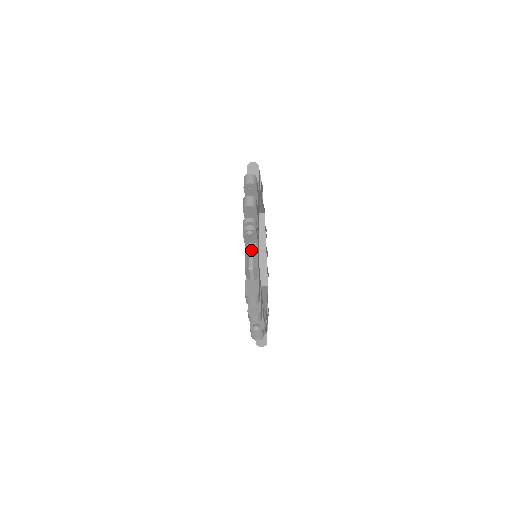
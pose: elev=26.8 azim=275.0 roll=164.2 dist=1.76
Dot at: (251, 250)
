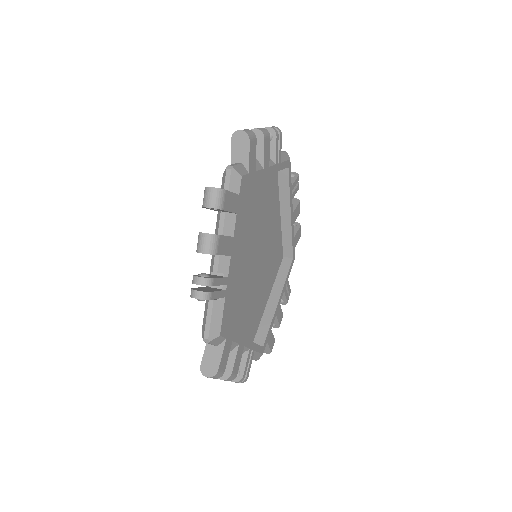
Dot at: (209, 312)
